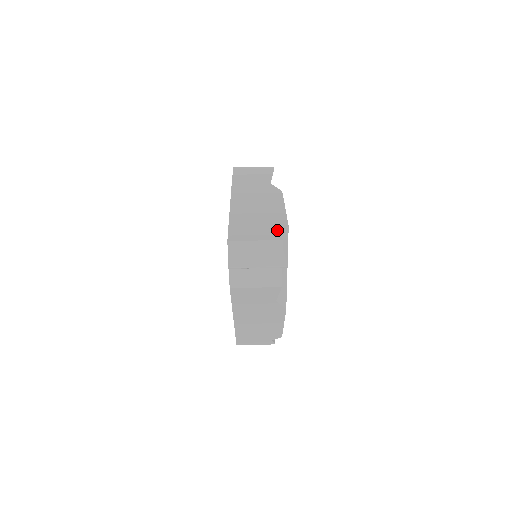
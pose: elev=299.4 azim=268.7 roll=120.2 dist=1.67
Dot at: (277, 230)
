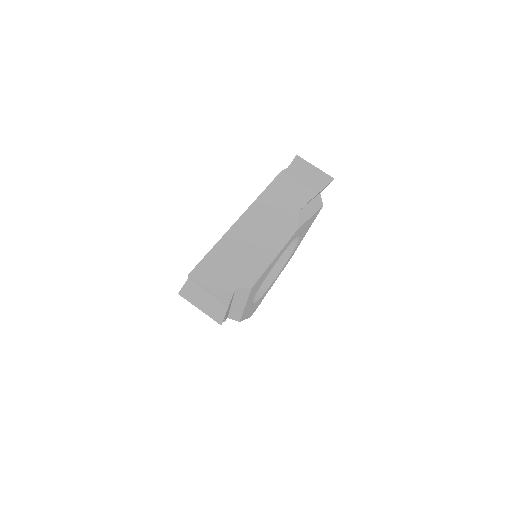
Dot at: (237, 287)
